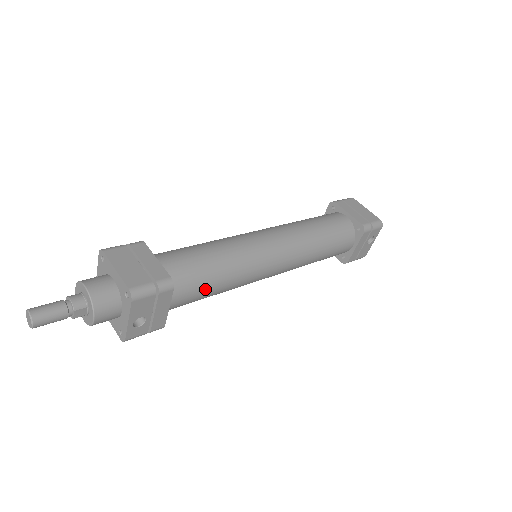
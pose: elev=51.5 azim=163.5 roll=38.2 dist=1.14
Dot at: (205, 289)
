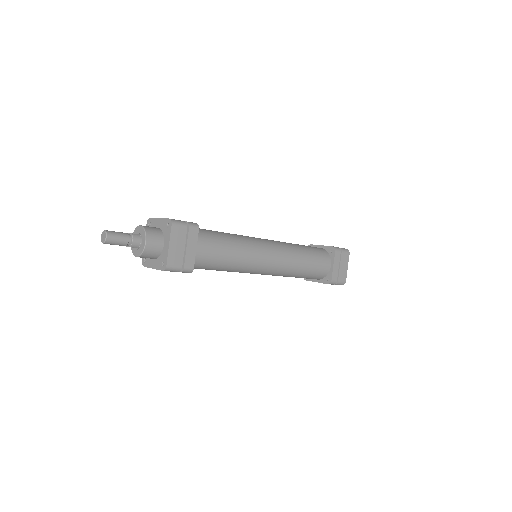
Dot at: (208, 269)
